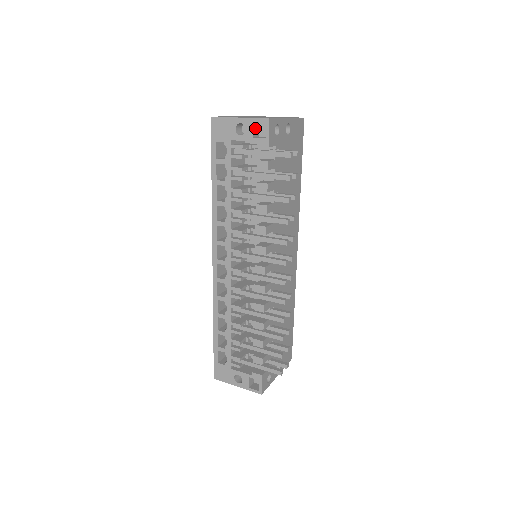
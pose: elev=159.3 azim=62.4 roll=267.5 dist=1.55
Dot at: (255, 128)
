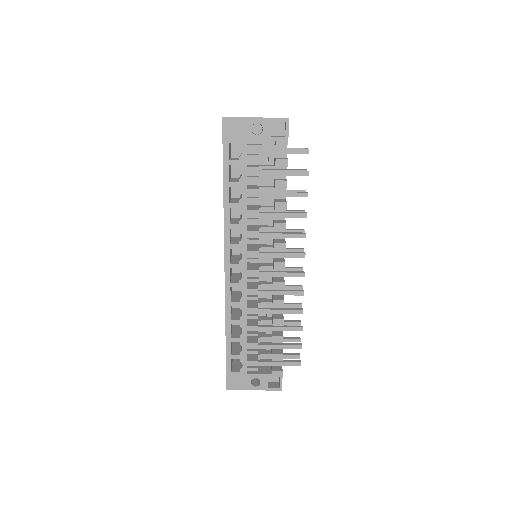
Dot at: occluded
